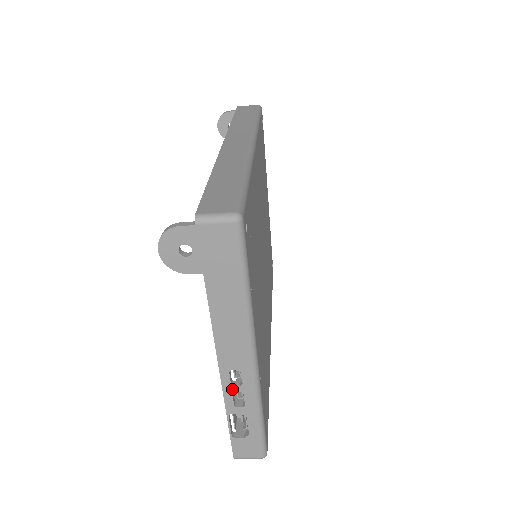
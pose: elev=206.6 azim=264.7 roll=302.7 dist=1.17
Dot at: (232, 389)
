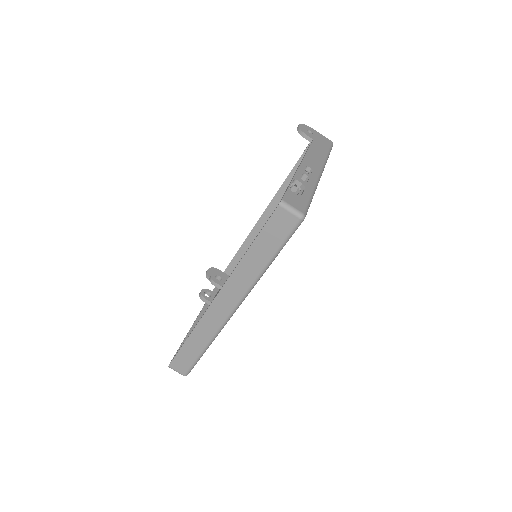
Dot at: (304, 172)
